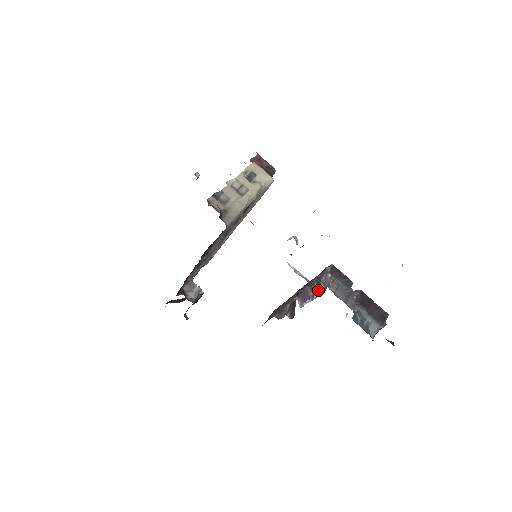
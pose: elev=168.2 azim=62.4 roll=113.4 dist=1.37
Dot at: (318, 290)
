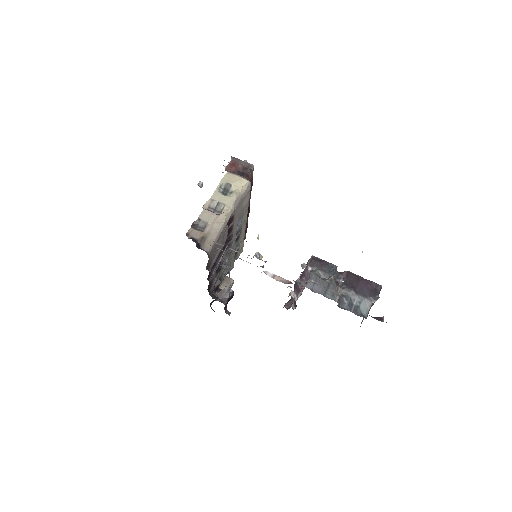
Dot at: (302, 286)
